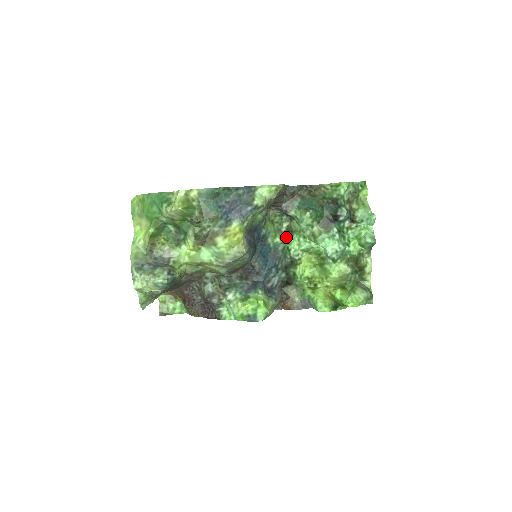
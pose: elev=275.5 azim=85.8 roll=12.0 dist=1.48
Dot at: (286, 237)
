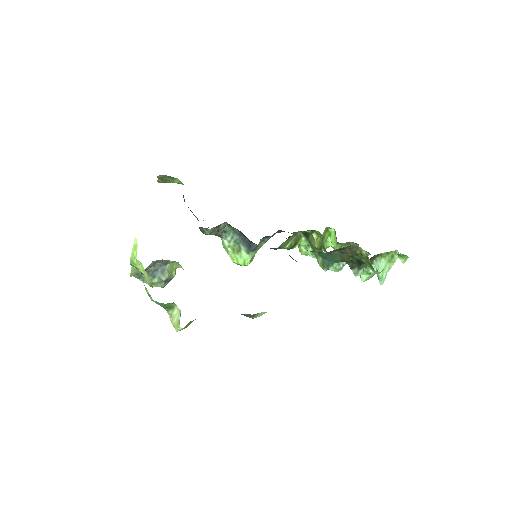
Dot at: (299, 238)
